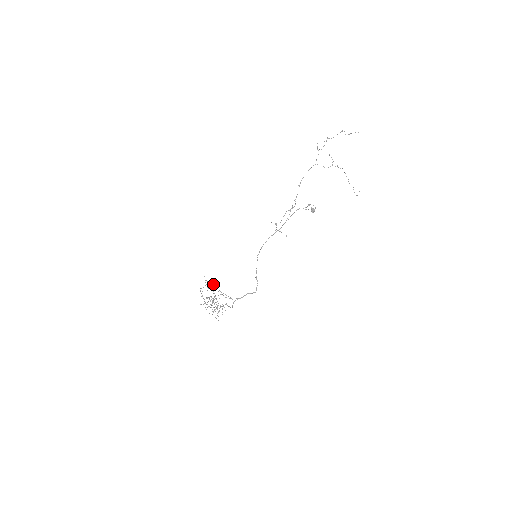
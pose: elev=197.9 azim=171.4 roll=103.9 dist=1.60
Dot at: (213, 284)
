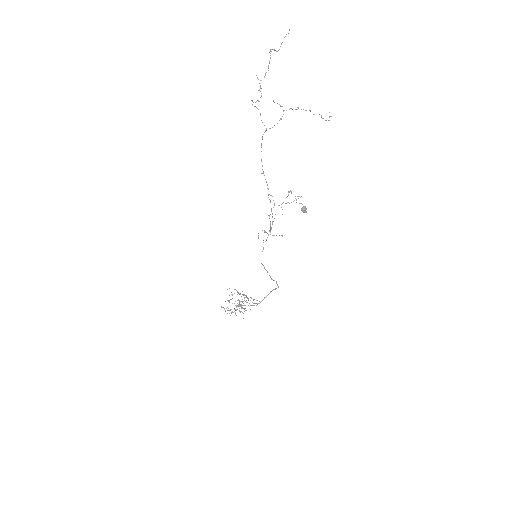
Dot at: occluded
